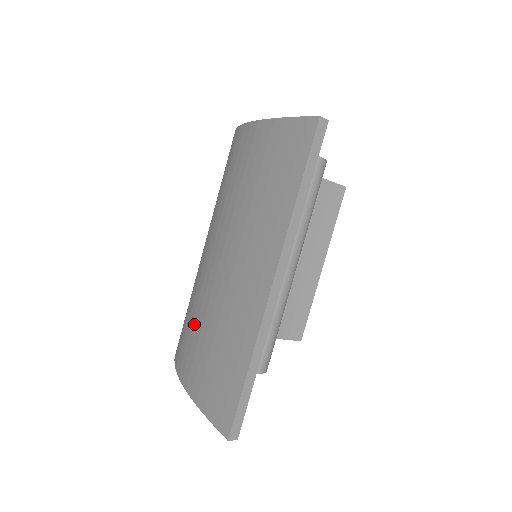
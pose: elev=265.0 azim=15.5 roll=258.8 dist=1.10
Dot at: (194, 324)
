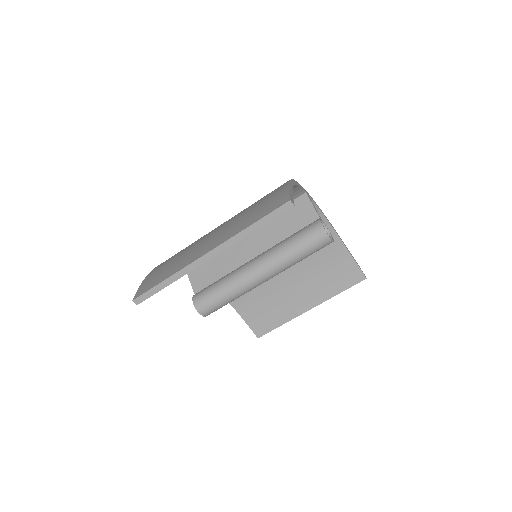
Dot at: occluded
